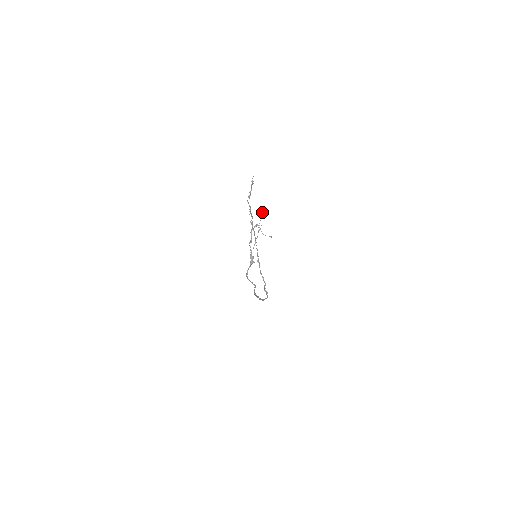
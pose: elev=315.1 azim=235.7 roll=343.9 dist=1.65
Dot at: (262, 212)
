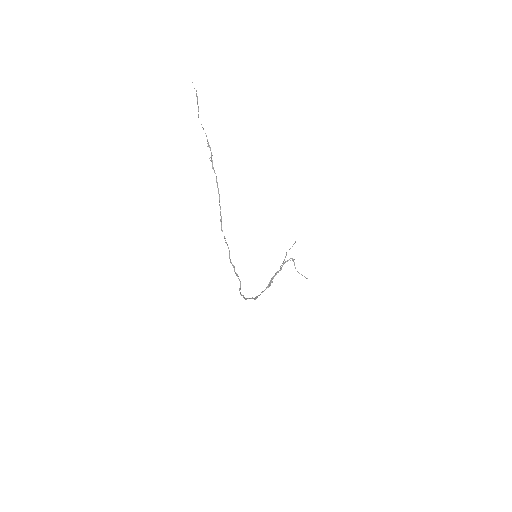
Dot at: (295, 241)
